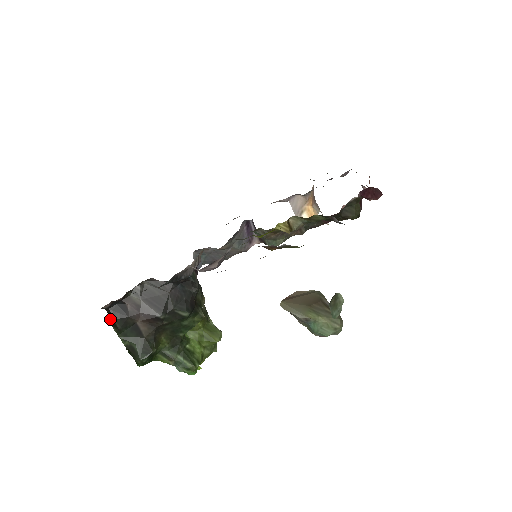
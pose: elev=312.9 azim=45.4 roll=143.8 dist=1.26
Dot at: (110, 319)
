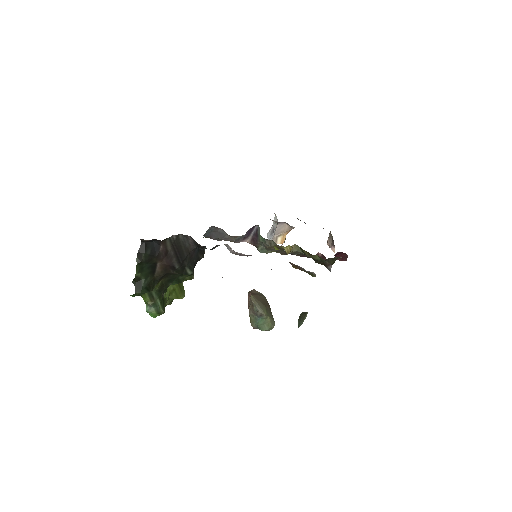
Dot at: (140, 250)
